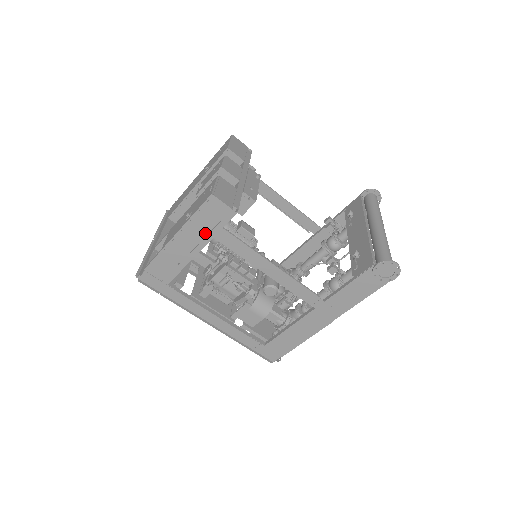
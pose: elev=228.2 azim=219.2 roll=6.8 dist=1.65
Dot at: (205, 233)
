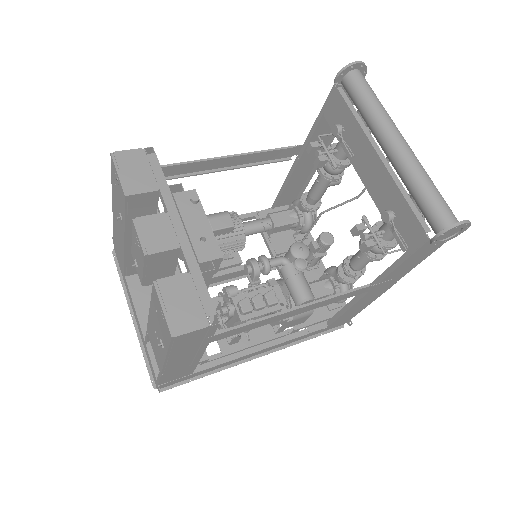
Dot at: (196, 347)
